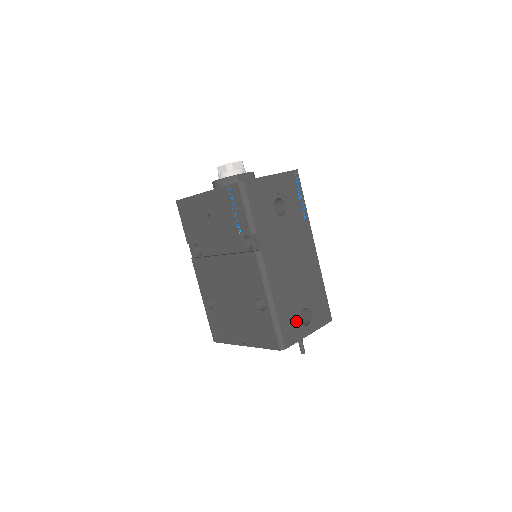
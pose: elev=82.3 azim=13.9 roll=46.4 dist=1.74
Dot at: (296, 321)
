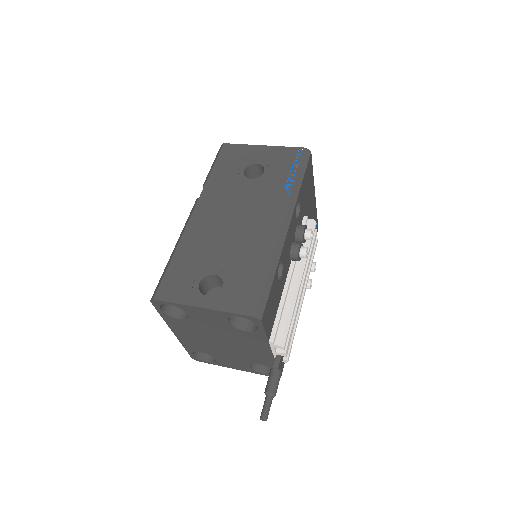
Dot at: (192, 280)
